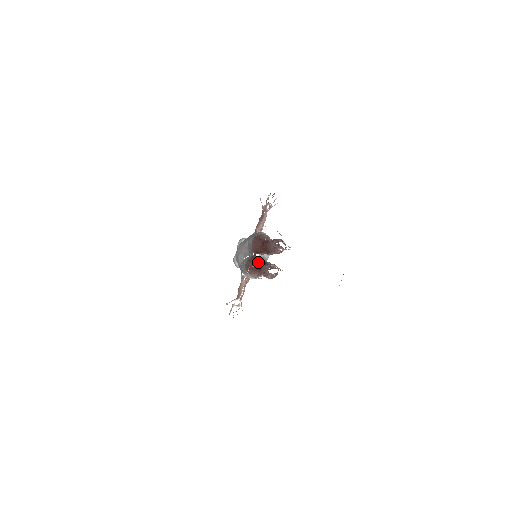
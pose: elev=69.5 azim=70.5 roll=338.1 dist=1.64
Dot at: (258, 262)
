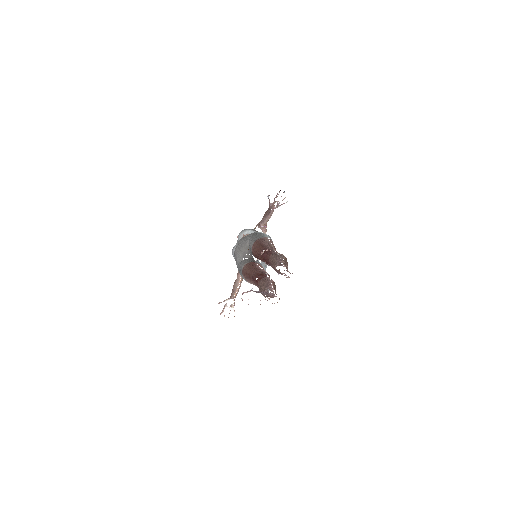
Dot at: (256, 272)
